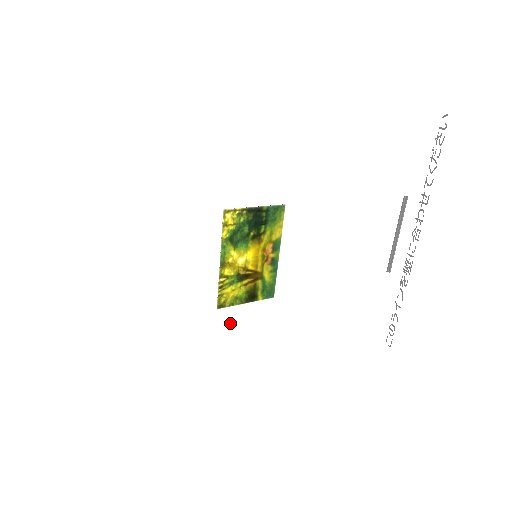
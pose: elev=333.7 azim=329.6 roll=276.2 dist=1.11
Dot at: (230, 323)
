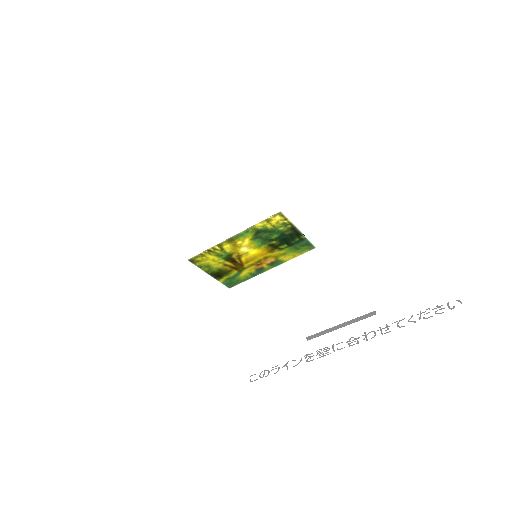
Dot at: (184, 277)
